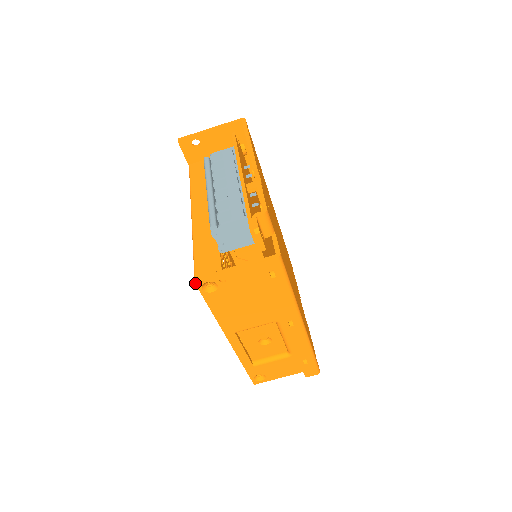
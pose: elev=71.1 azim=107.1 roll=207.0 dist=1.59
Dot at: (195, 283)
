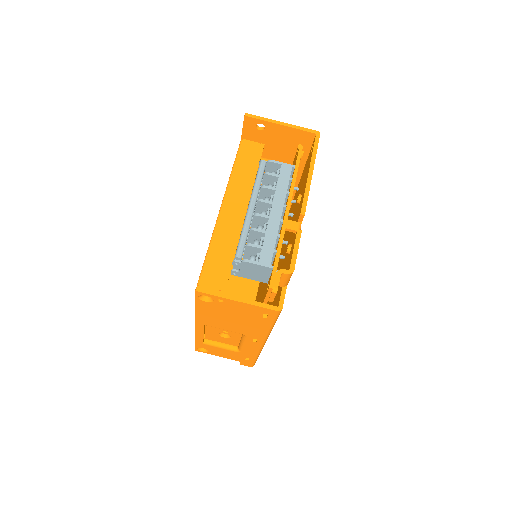
Dot at: (195, 291)
